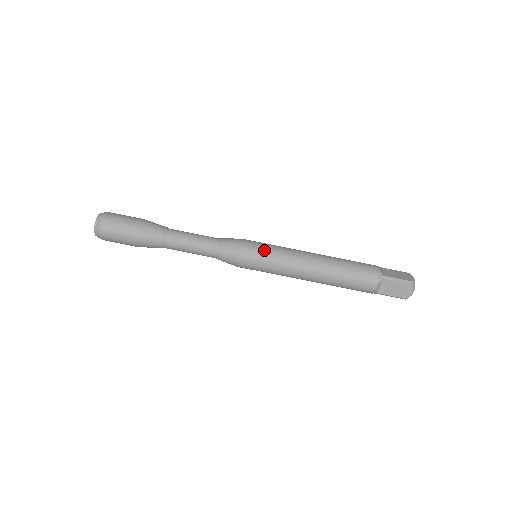
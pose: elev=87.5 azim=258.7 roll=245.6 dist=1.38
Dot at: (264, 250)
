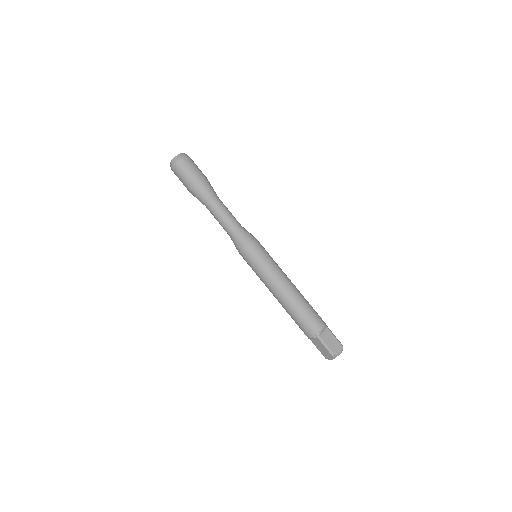
Dot at: (268, 253)
